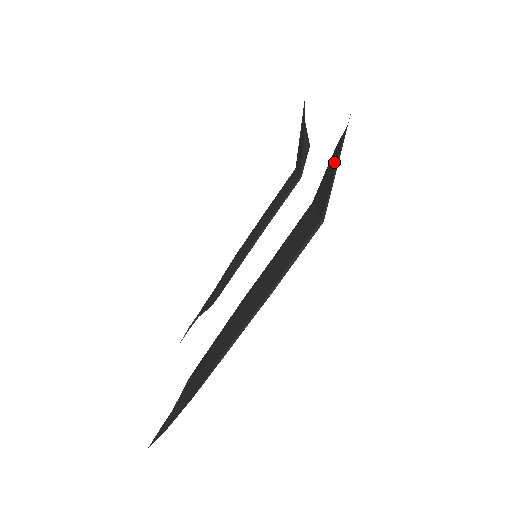
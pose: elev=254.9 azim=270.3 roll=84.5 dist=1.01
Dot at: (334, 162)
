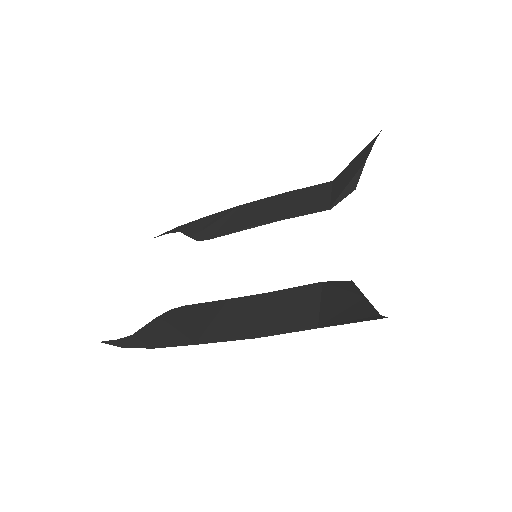
Dot at: (355, 309)
